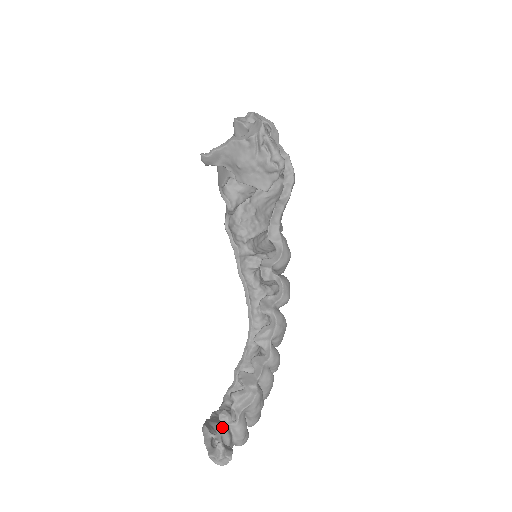
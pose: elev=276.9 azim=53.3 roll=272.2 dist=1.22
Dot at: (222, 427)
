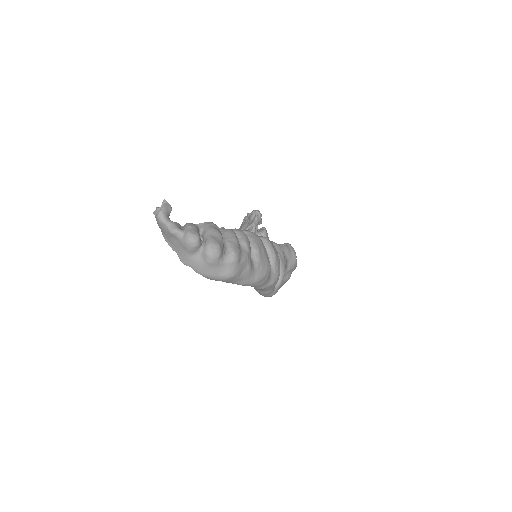
Dot at: occluded
